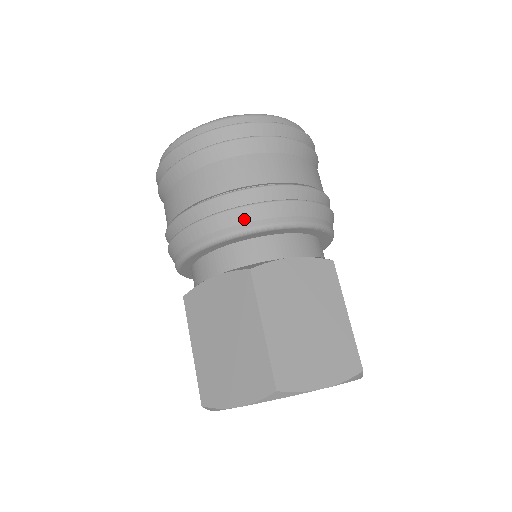
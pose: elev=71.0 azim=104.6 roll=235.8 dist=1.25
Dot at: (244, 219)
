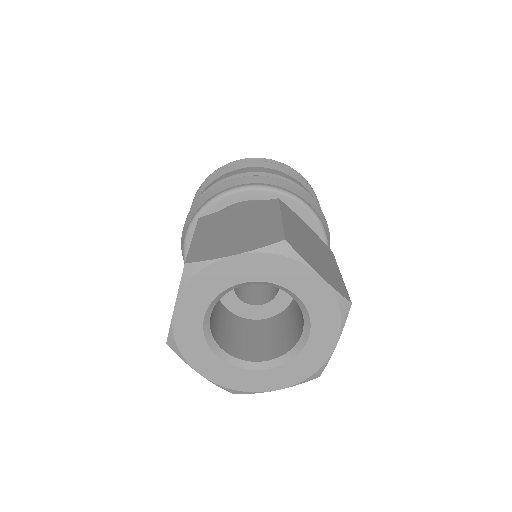
Dot at: (280, 185)
